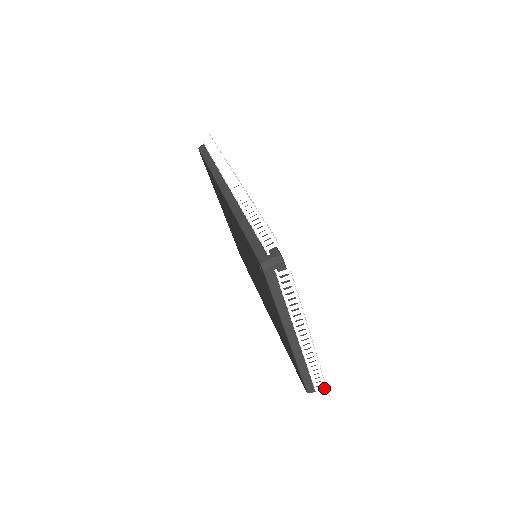
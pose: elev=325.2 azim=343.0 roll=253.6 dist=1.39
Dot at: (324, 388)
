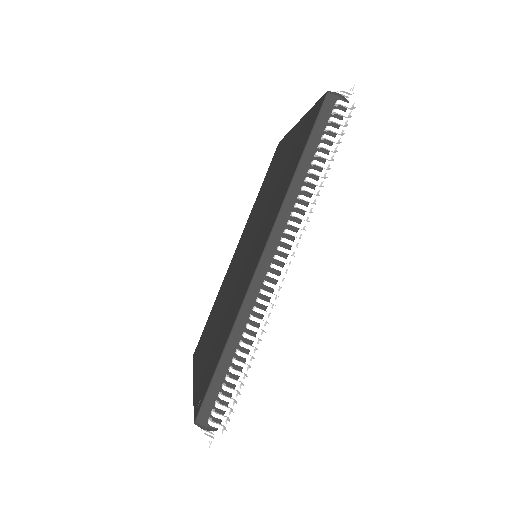
Dot at: occluded
